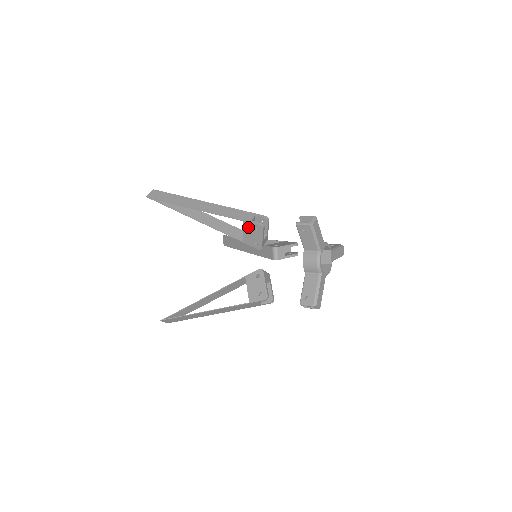
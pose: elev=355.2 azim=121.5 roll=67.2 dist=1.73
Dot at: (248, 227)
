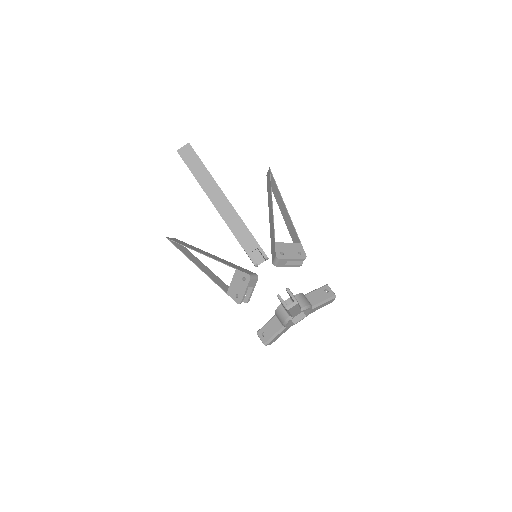
Dot at: (246, 253)
